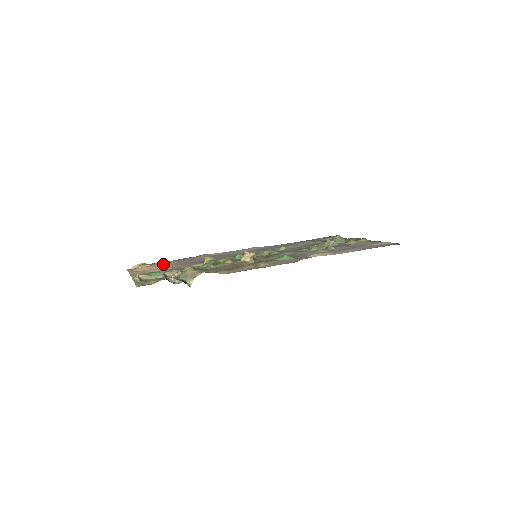
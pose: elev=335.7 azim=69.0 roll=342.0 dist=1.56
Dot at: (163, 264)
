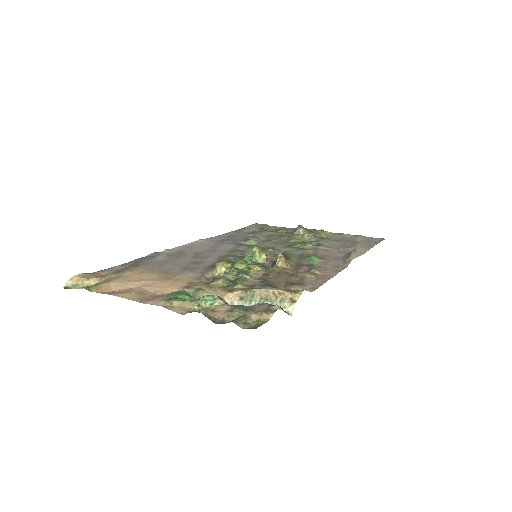
Dot at: (134, 274)
